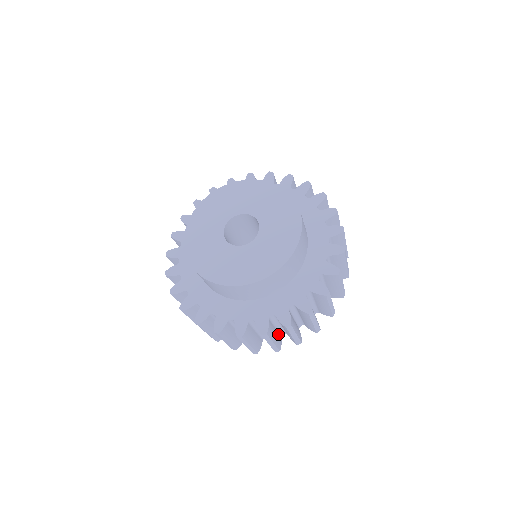
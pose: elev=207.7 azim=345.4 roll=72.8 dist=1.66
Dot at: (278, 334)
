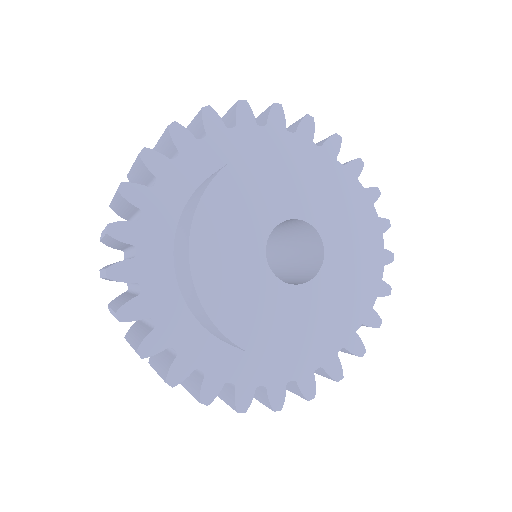
Dot at: occluded
